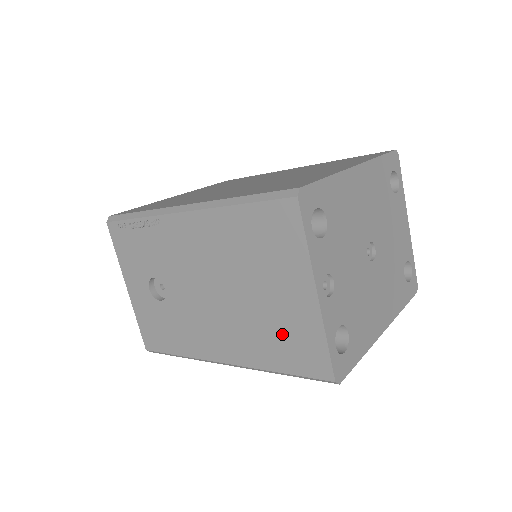
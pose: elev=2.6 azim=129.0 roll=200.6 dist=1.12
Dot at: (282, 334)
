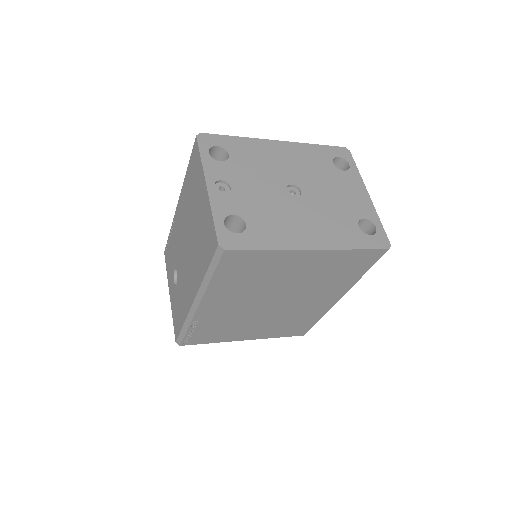
Dot at: (203, 238)
